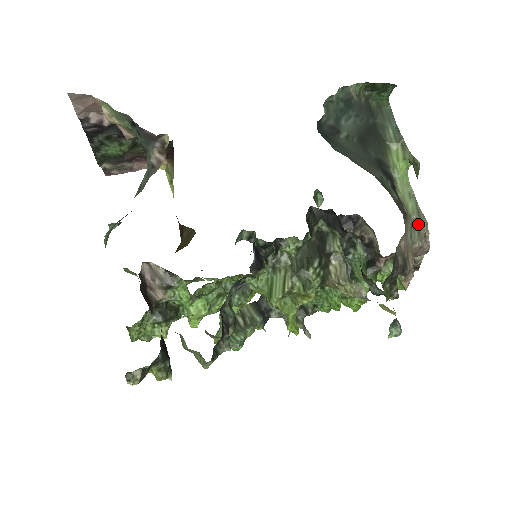
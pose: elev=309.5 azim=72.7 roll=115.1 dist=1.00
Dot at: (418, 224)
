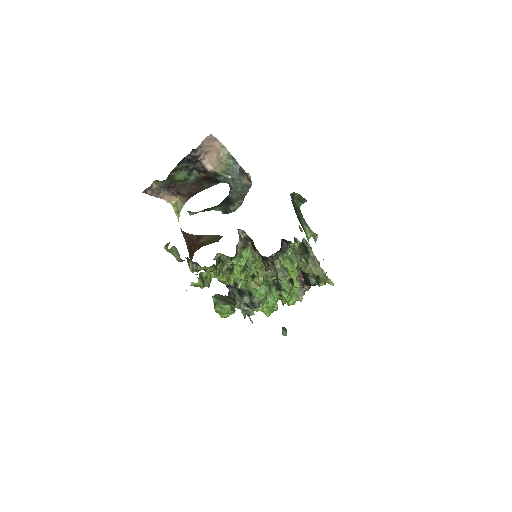
Dot at: (318, 262)
